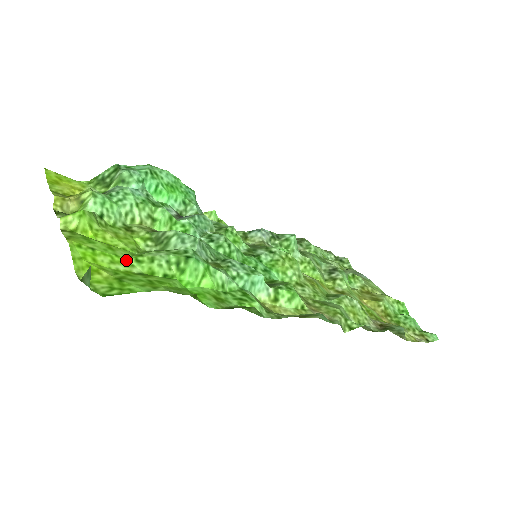
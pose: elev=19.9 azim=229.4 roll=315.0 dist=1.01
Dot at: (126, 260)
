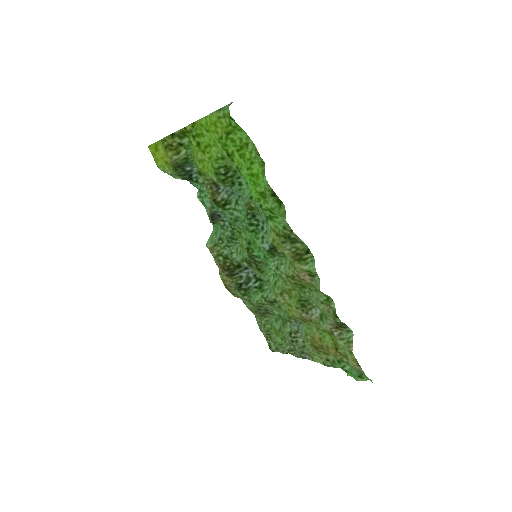
Dot at: (218, 150)
